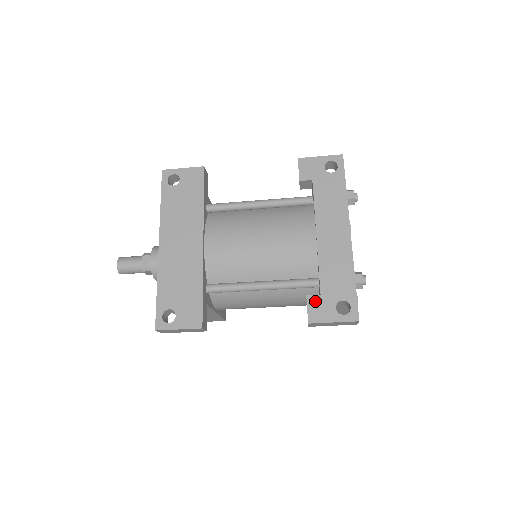
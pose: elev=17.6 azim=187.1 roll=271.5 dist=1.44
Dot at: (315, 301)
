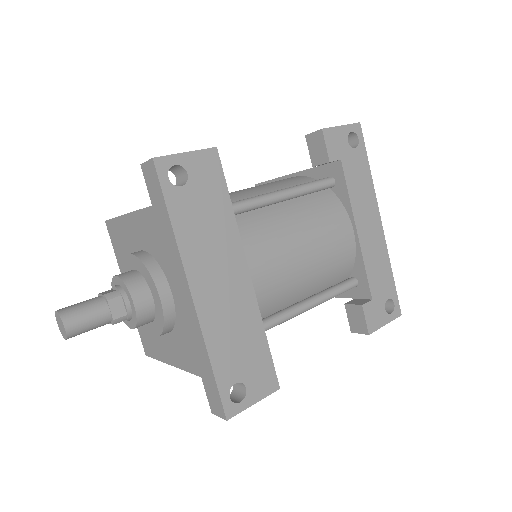
Dot at: (370, 308)
